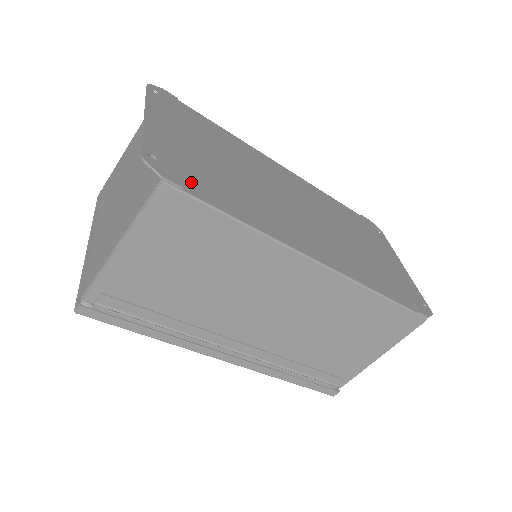
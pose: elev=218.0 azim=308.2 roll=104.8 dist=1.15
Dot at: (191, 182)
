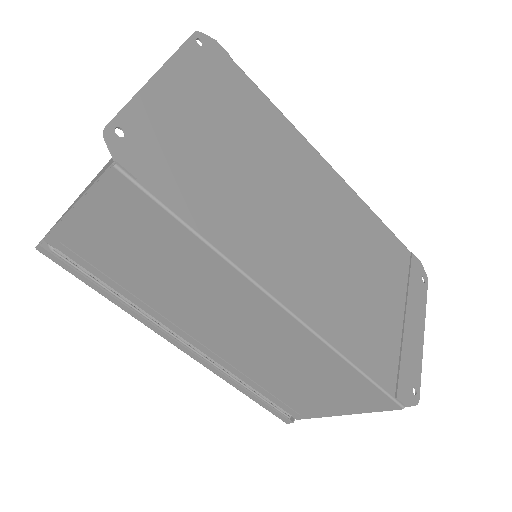
Dot at: (158, 172)
